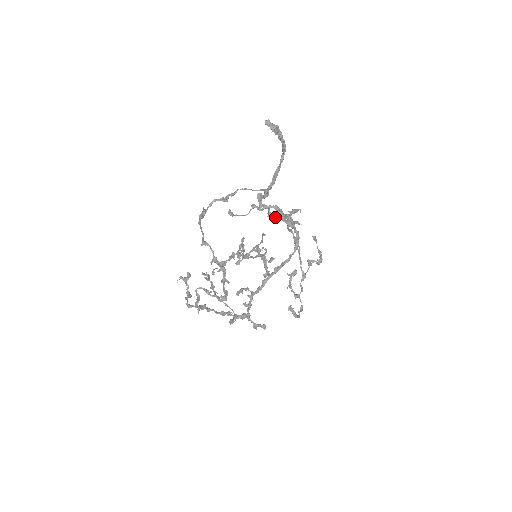
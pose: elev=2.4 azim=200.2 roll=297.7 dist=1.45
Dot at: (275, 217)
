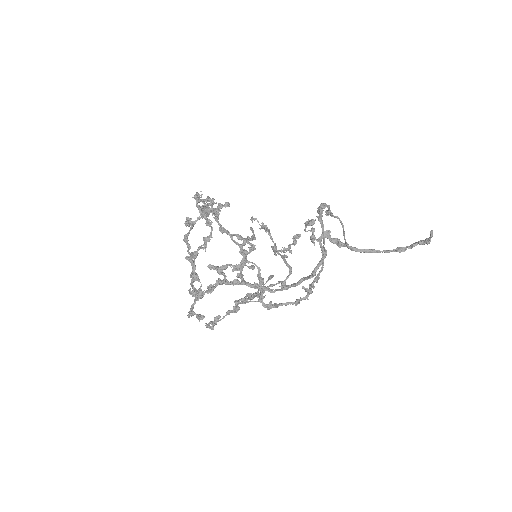
Dot at: occluded
